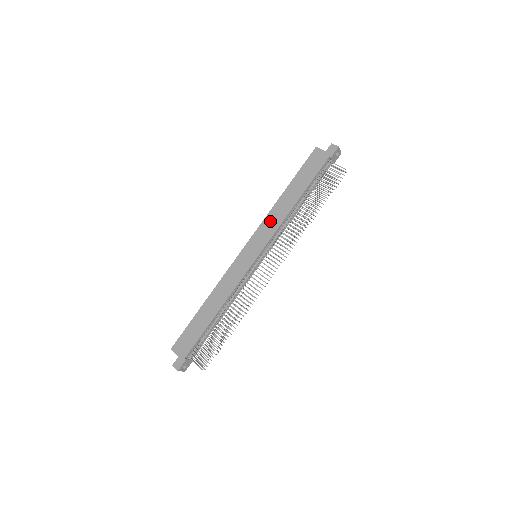
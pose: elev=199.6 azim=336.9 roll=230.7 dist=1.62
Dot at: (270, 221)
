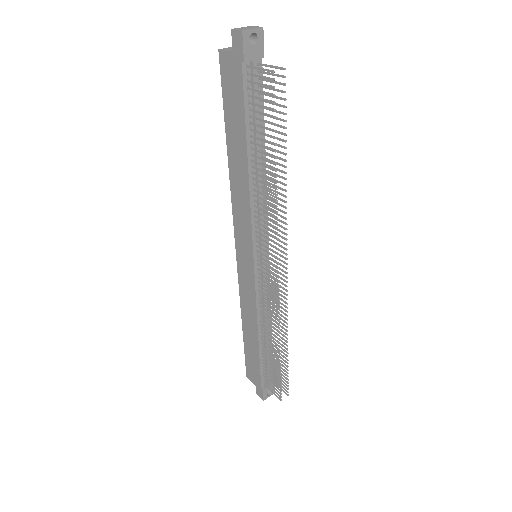
Dot at: (238, 207)
